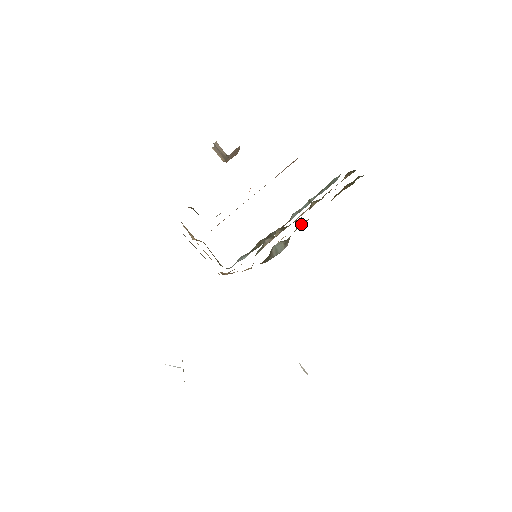
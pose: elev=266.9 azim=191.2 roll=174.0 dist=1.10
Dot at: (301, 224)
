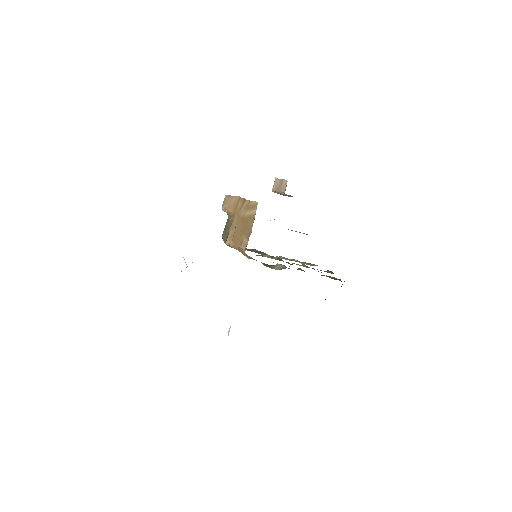
Dot at: (298, 269)
